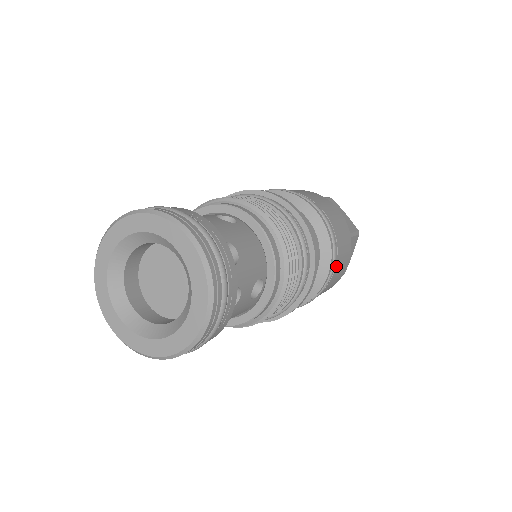
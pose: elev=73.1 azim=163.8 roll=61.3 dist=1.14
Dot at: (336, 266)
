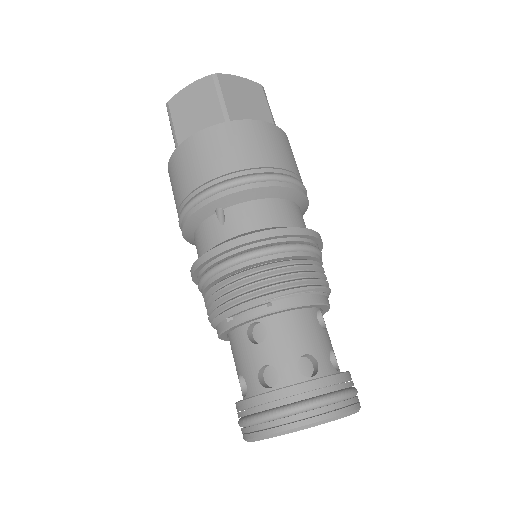
Dot at: occluded
